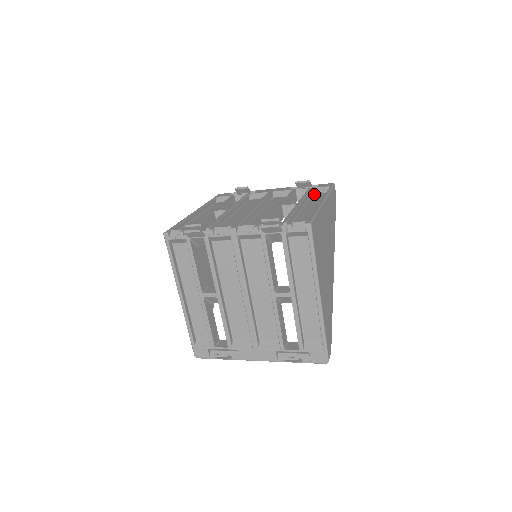
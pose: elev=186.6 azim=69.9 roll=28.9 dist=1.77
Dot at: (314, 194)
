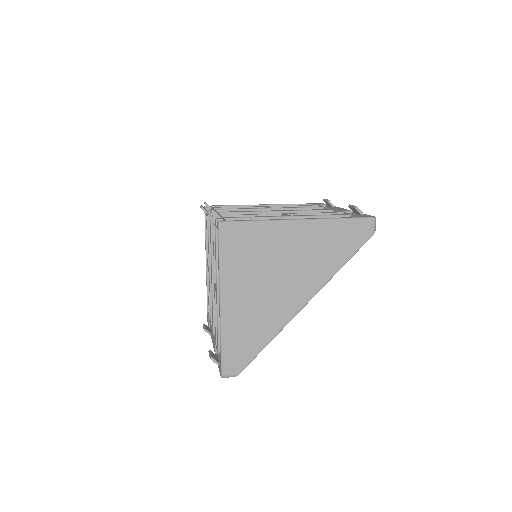
Dot at: occluded
